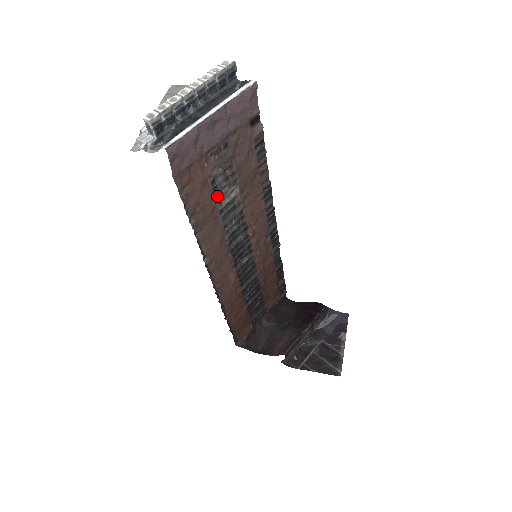
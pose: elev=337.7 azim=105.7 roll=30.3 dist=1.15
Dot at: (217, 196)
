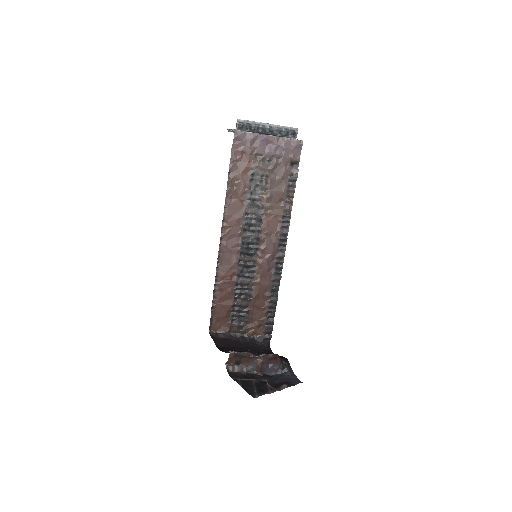
Dot at: (251, 187)
